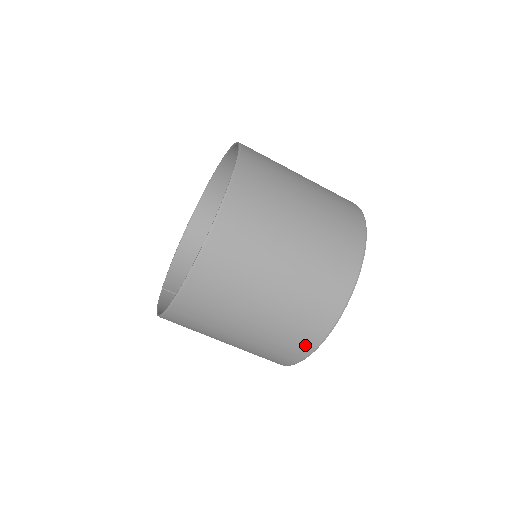
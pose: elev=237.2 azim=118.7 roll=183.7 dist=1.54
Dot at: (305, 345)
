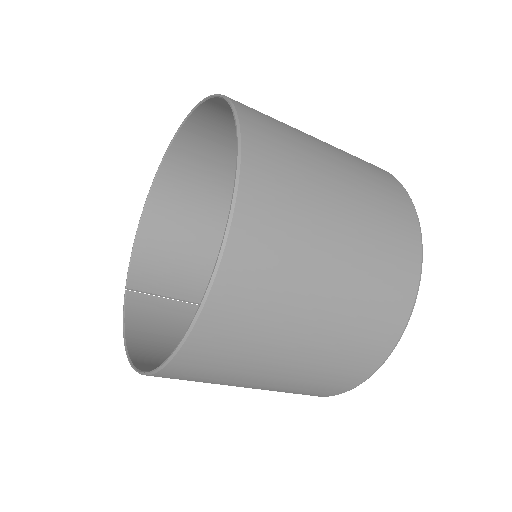
Dot at: (329, 392)
